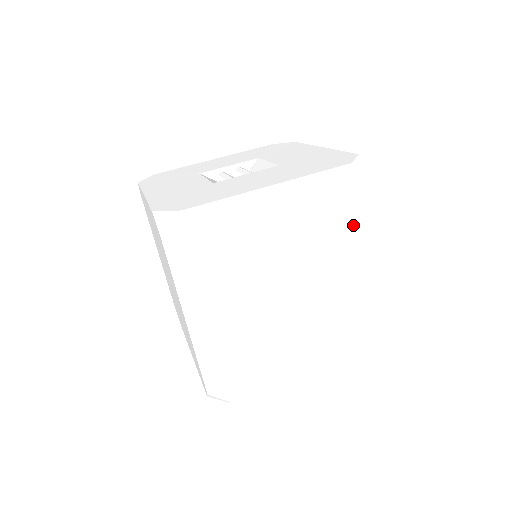
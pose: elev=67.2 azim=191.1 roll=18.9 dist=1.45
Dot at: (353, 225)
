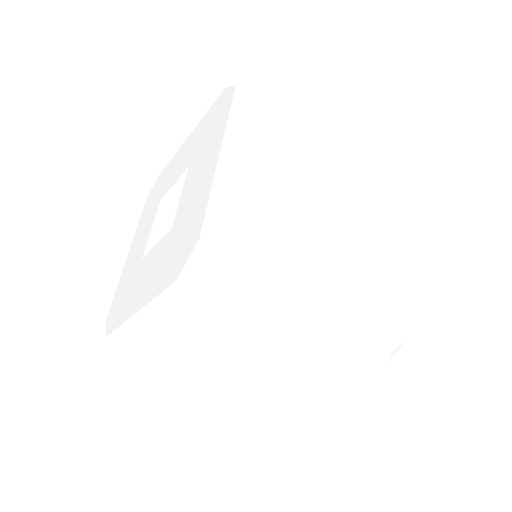
Dot at: (289, 125)
